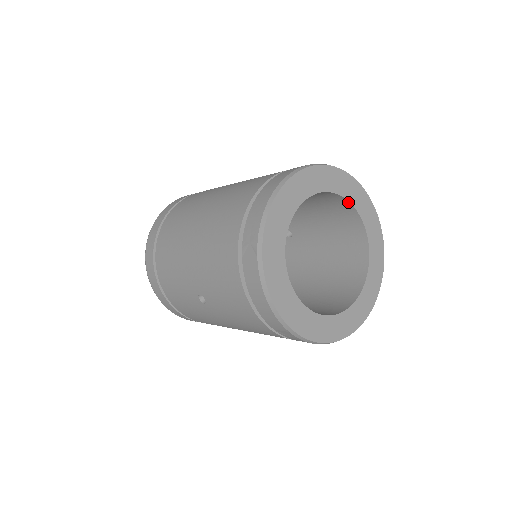
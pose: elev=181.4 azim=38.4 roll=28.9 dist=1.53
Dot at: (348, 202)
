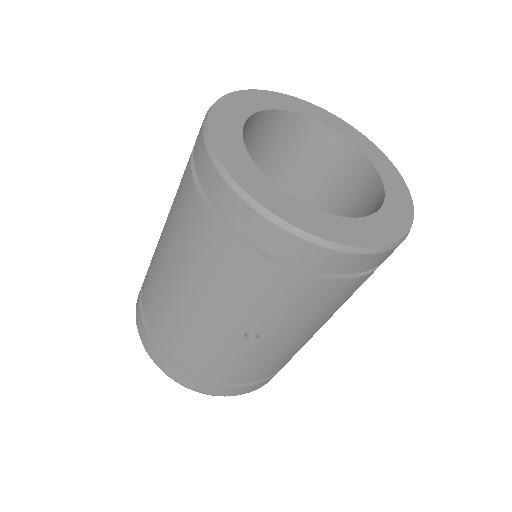
Dot at: (280, 111)
